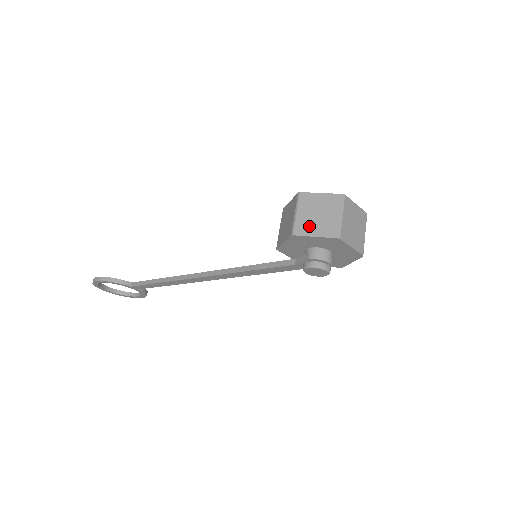
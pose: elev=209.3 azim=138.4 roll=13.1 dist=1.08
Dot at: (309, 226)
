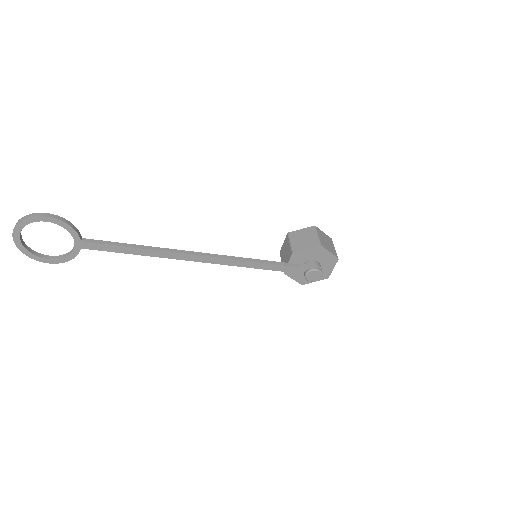
Dot at: (326, 245)
